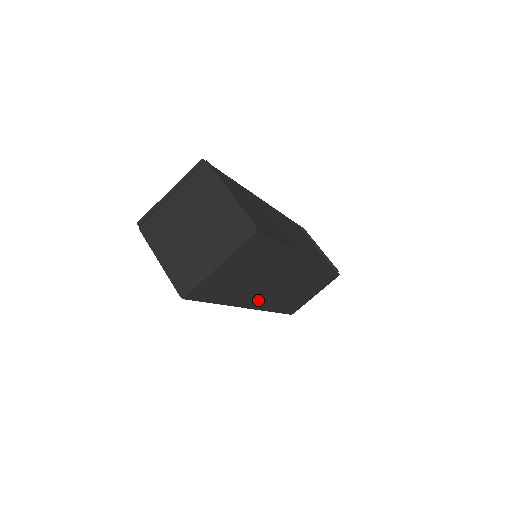
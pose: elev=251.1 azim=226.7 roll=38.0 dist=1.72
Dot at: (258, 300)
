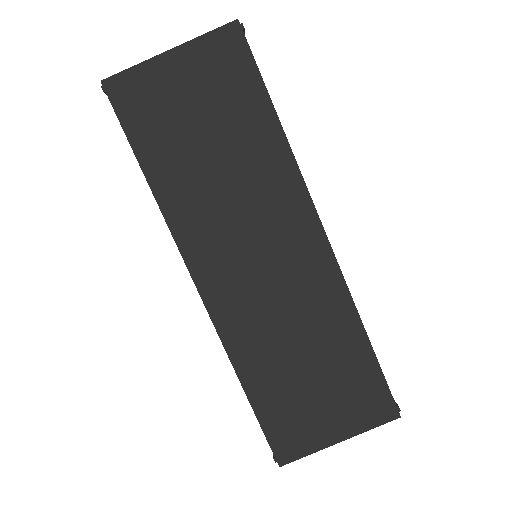
Dot at: (215, 272)
